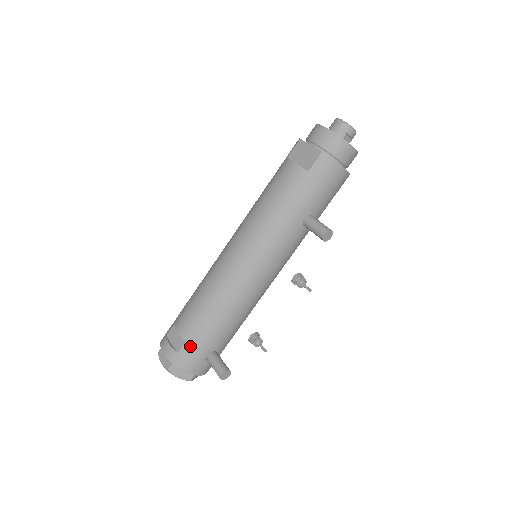
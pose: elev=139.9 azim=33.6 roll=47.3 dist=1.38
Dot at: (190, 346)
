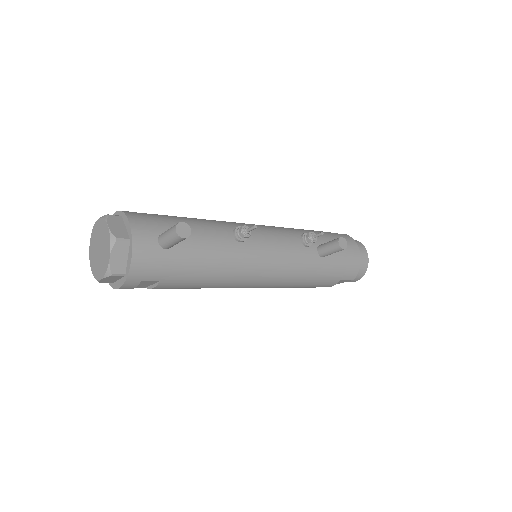
Dot at: (157, 216)
